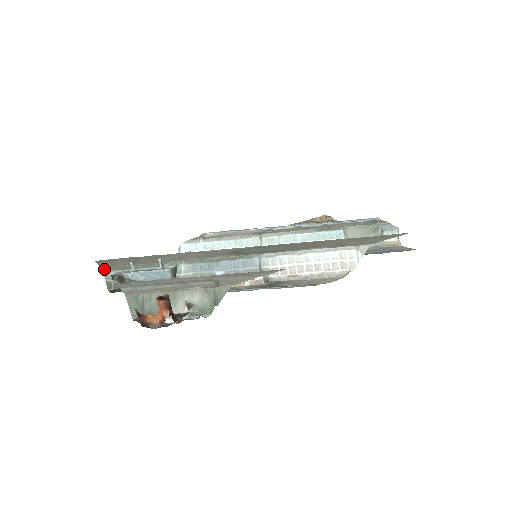
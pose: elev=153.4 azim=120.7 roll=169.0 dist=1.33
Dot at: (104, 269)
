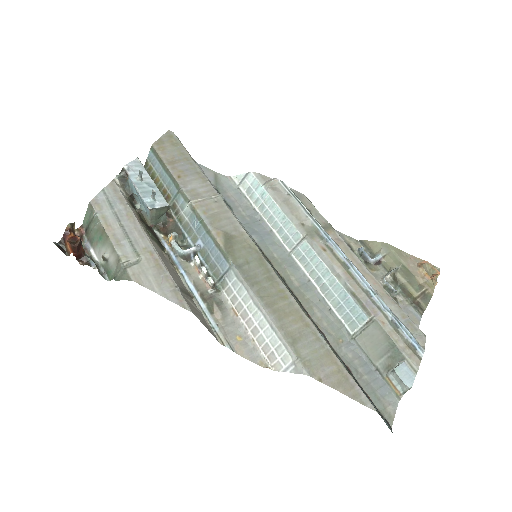
Dot at: (152, 148)
